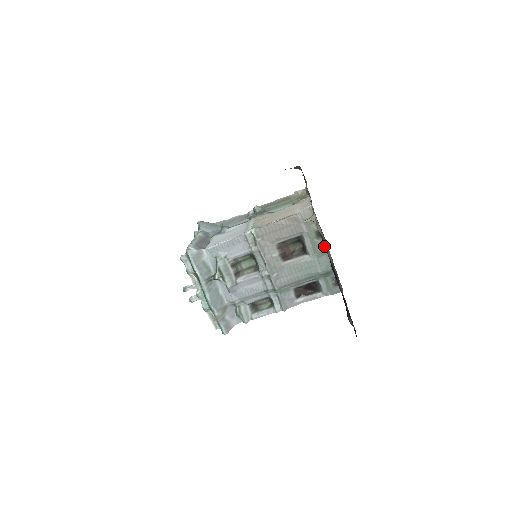
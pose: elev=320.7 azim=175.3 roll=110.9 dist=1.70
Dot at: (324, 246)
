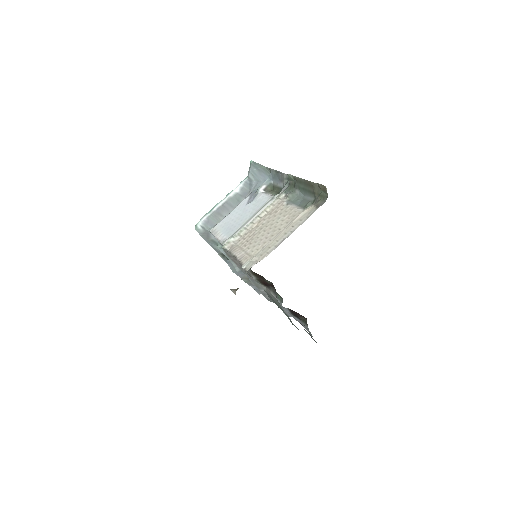
Dot at: occluded
